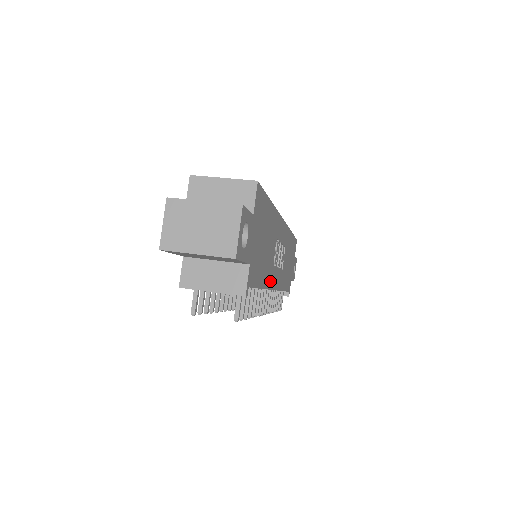
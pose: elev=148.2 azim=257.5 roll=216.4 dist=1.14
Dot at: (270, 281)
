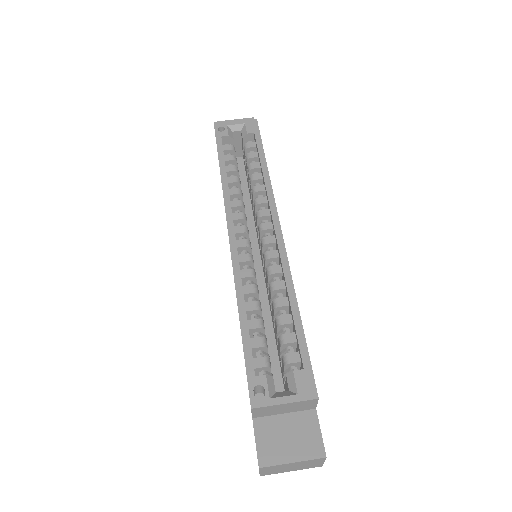
Dot at: occluded
